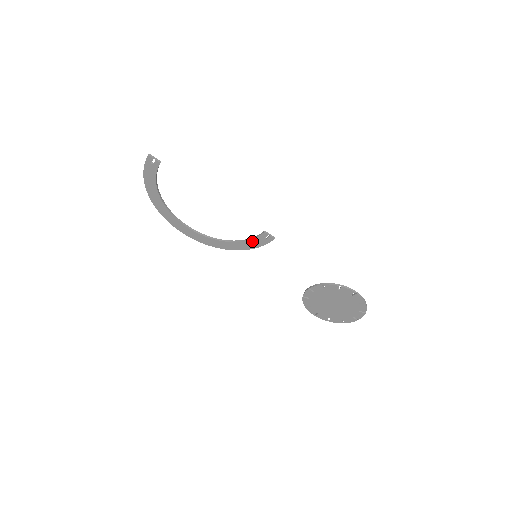
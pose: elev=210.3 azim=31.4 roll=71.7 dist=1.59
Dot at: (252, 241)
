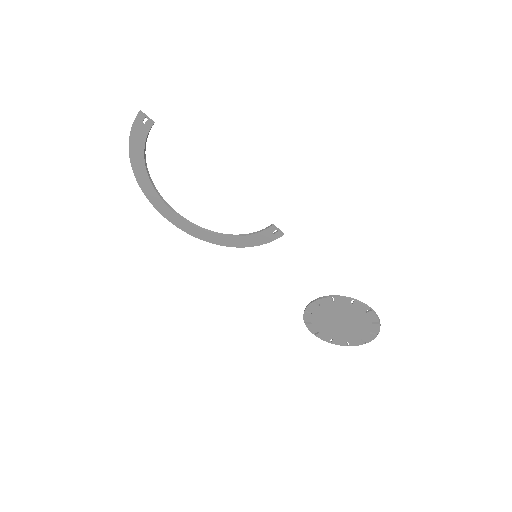
Dot at: (255, 236)
